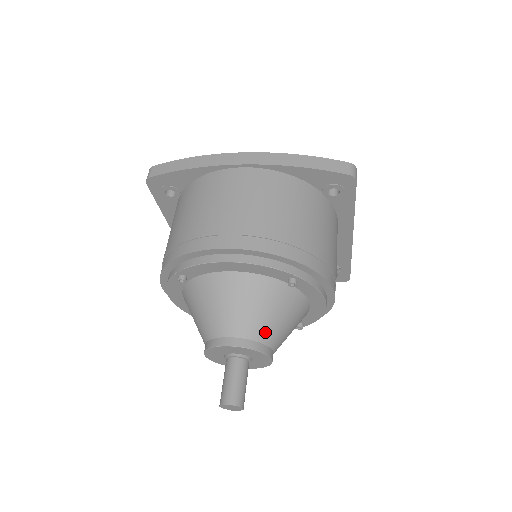
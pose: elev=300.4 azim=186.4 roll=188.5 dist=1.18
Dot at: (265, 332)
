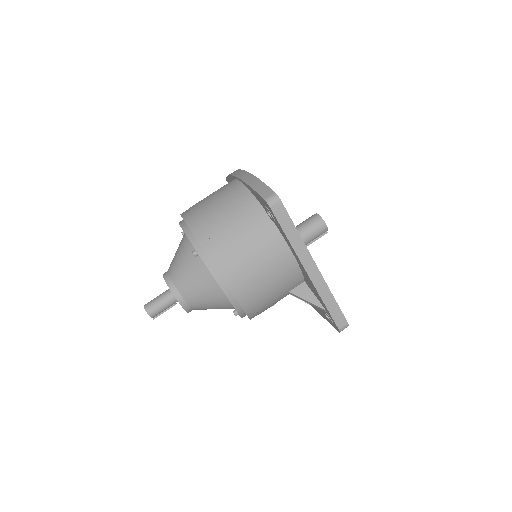
Dot at: (178, 279)
